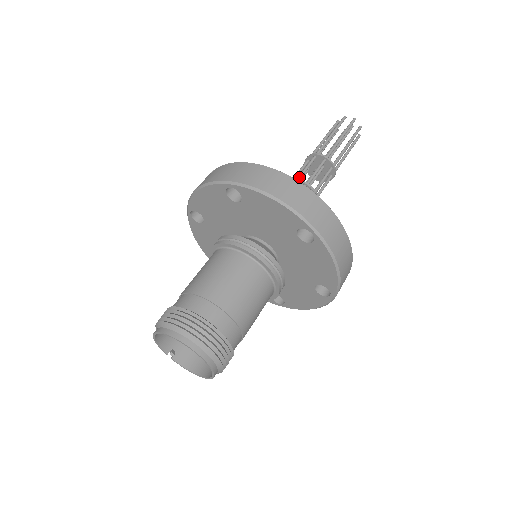
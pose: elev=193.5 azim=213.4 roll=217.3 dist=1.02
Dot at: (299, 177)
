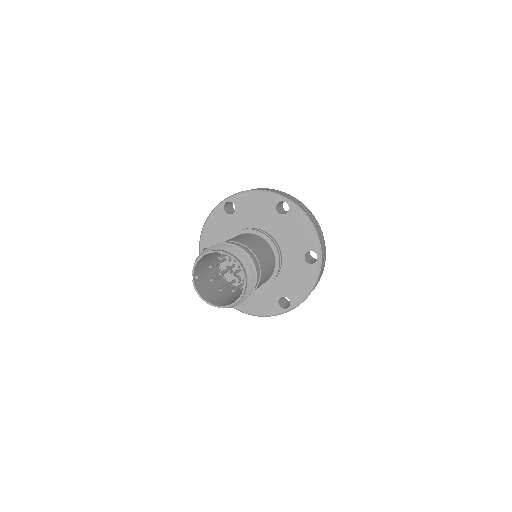
Dot at: occluded
